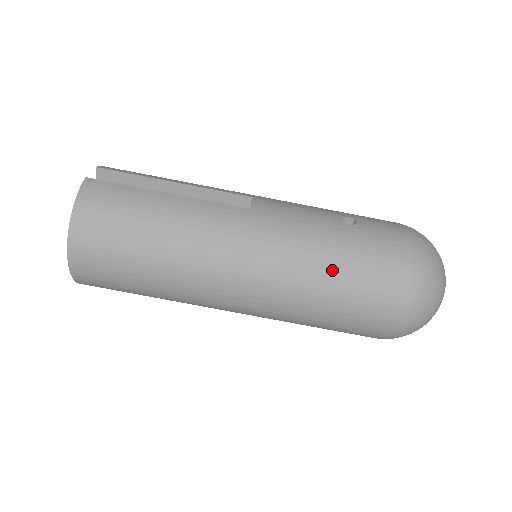
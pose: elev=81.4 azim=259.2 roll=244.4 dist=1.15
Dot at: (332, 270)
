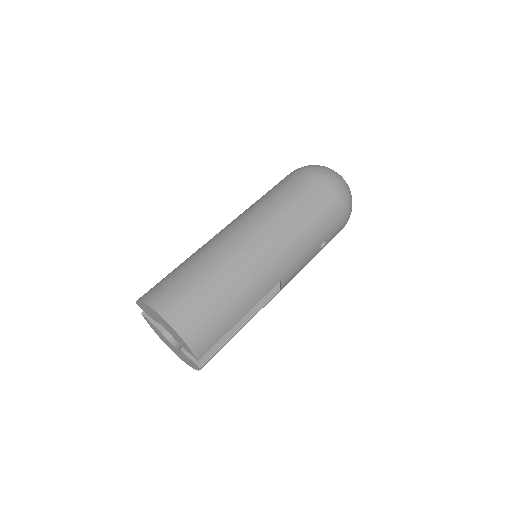
Dot at: (269, 195)
